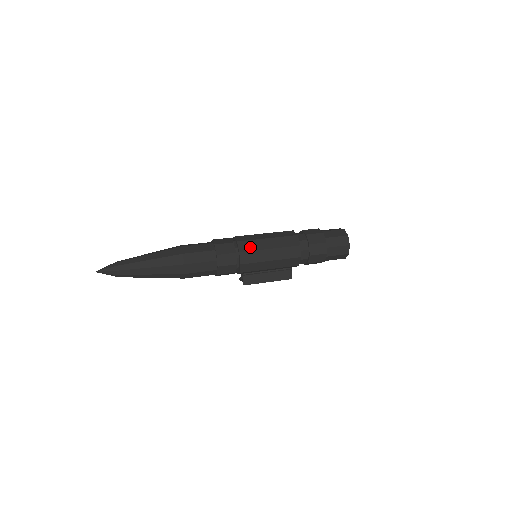
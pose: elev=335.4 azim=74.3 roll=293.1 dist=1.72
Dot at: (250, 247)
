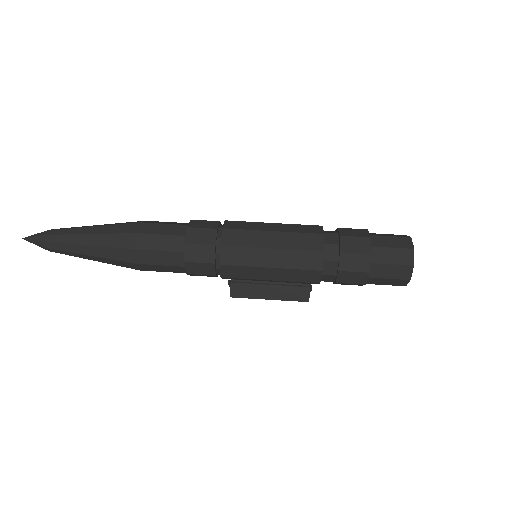
Dot at: (240, 240)
